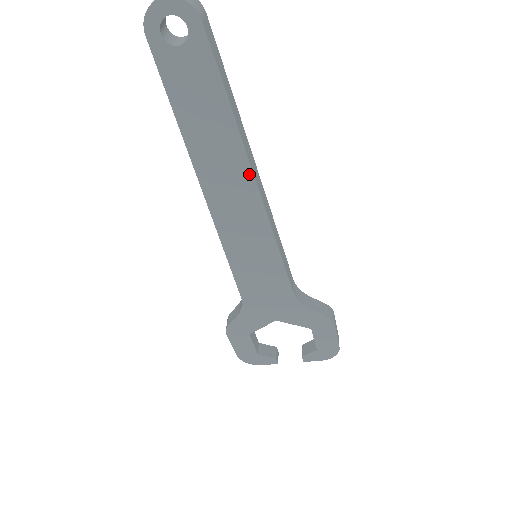
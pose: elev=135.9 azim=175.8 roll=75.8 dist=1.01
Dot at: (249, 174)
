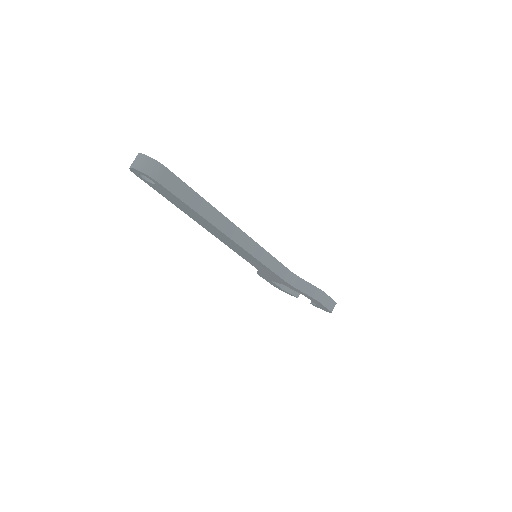
Dot at: (224, 234)
